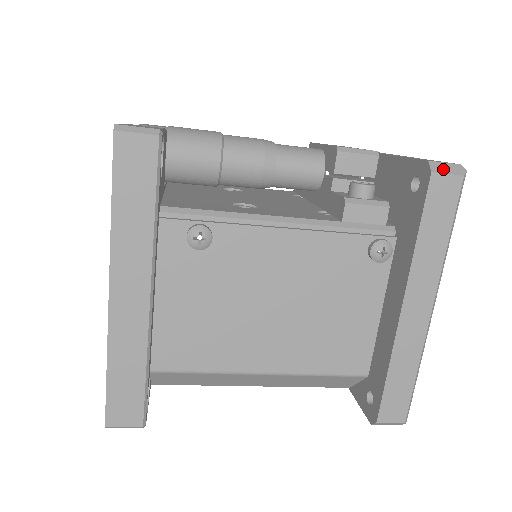
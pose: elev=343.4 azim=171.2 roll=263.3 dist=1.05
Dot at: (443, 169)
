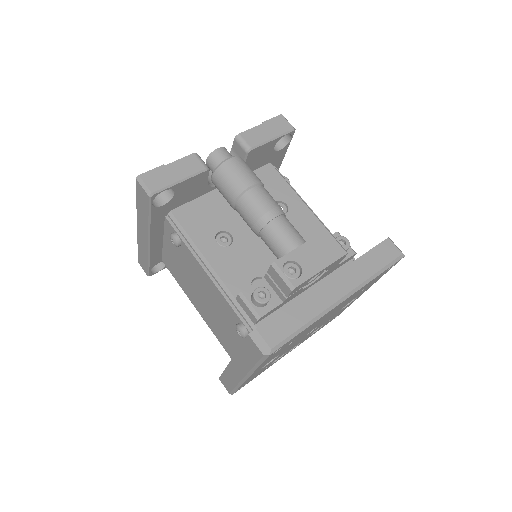
Dot at: (257, 340)
